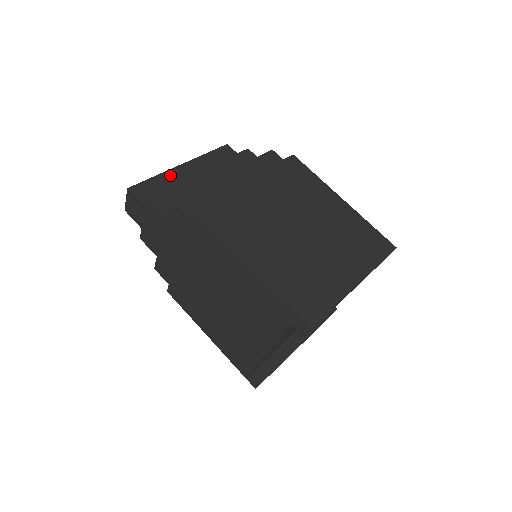
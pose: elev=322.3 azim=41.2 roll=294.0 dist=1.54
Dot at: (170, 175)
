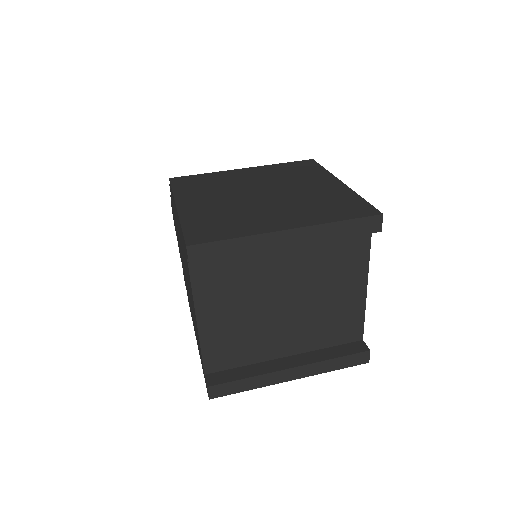
Dot at: occluded
